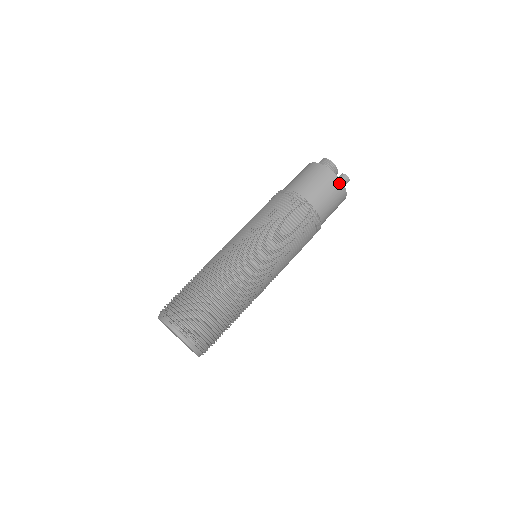
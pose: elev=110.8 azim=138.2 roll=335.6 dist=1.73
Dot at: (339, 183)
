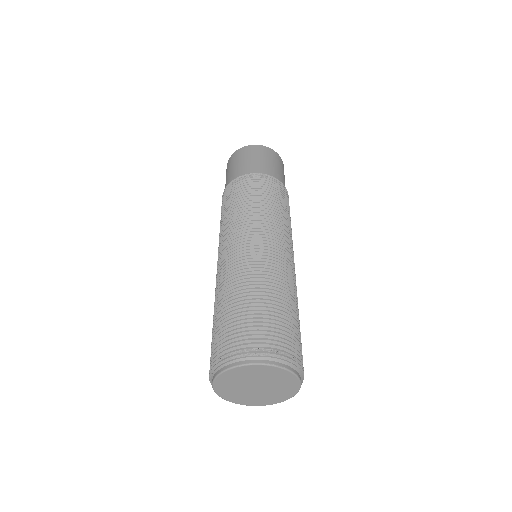
Dot at: (273, 152)
